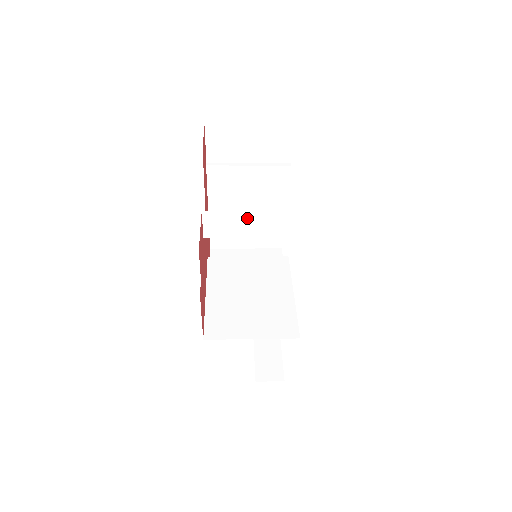
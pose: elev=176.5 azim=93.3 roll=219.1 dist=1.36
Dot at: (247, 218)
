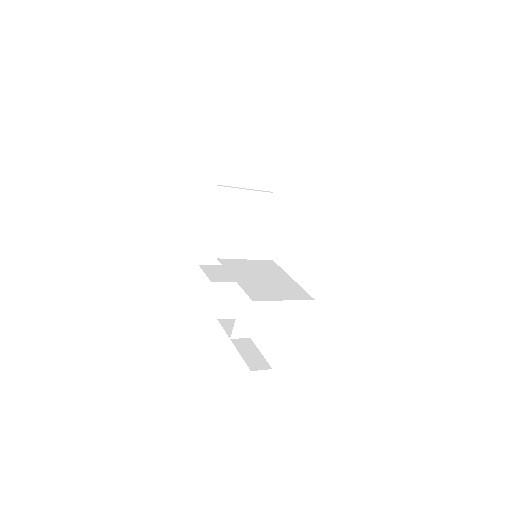
Dot at: (274, 211)
